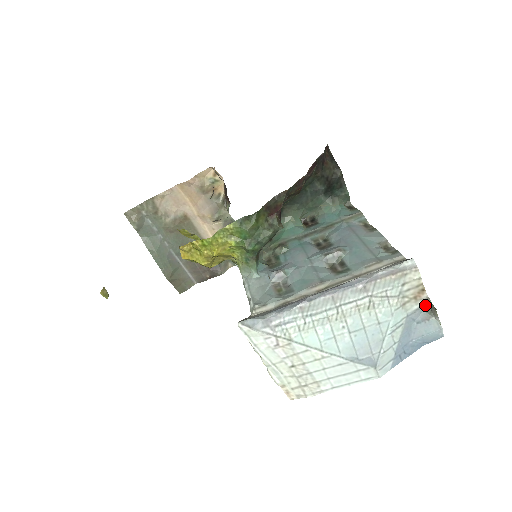
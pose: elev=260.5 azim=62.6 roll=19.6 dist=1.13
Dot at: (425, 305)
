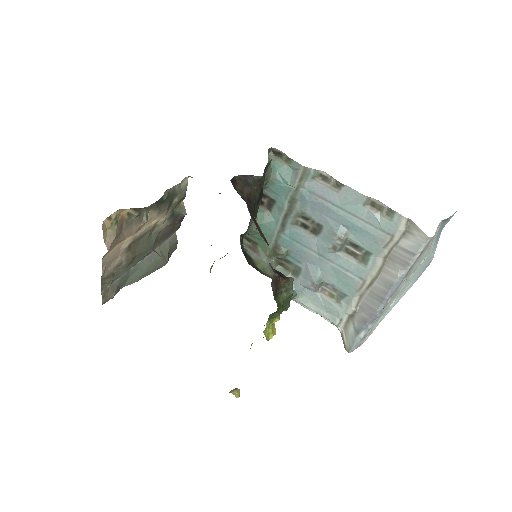
Dot at: (443, 221)
